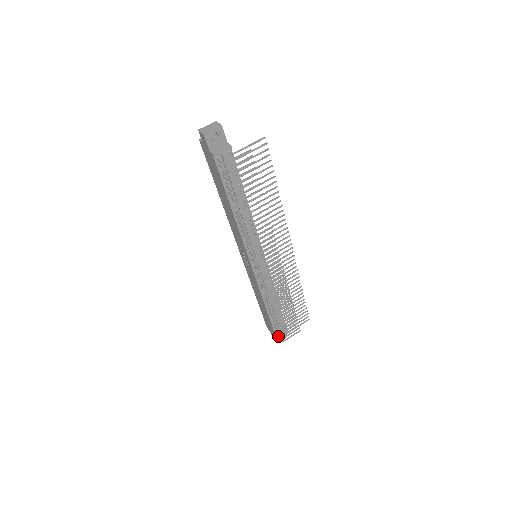
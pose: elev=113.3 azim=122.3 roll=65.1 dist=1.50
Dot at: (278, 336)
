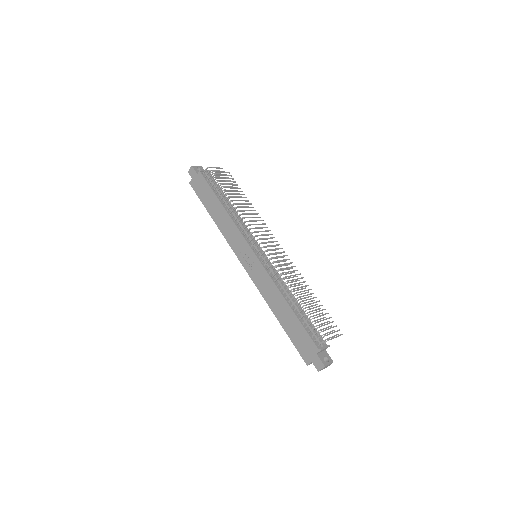
Dot at: (319, 344)
